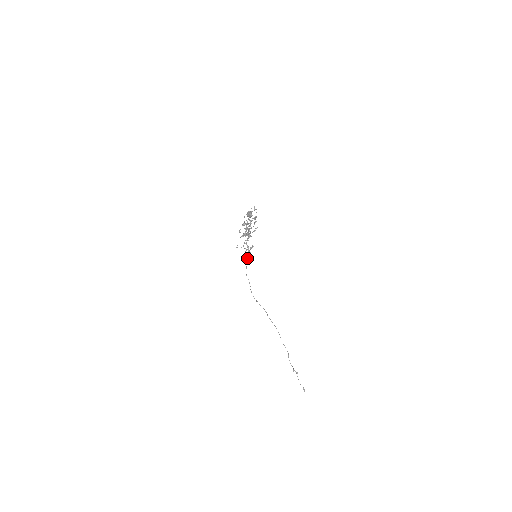
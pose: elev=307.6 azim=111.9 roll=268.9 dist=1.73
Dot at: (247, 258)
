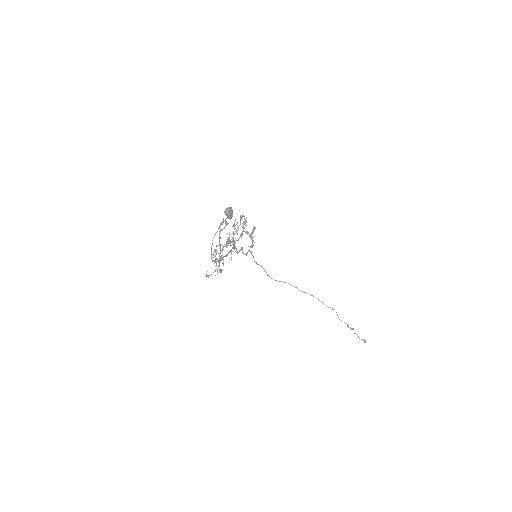
Dot at: (250, 246)
